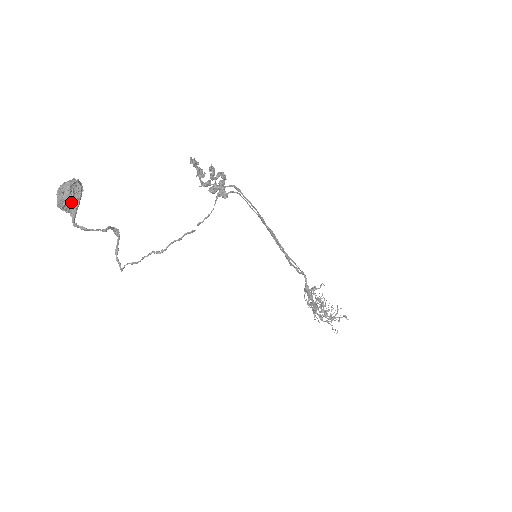
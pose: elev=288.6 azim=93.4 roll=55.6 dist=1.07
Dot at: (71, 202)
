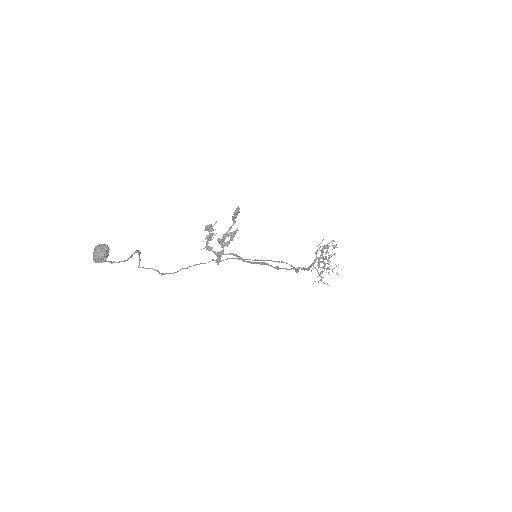
Dot at: (100, 261)
